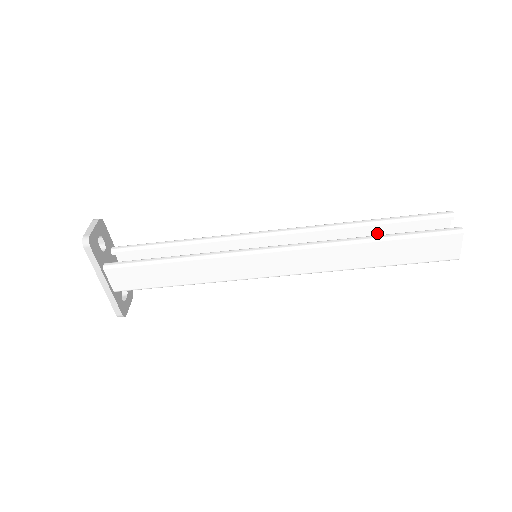
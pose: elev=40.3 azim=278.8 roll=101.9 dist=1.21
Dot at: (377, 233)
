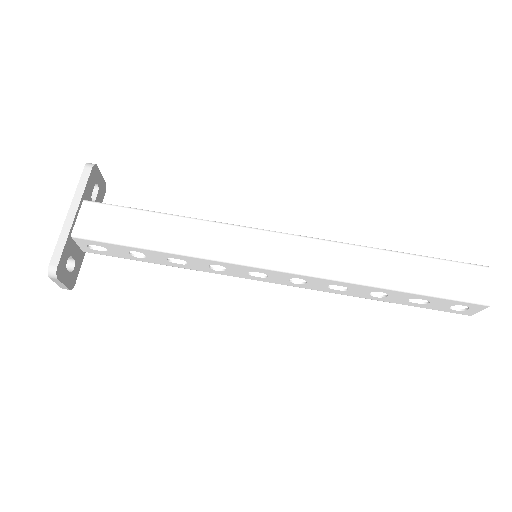
Dot at: occluded
